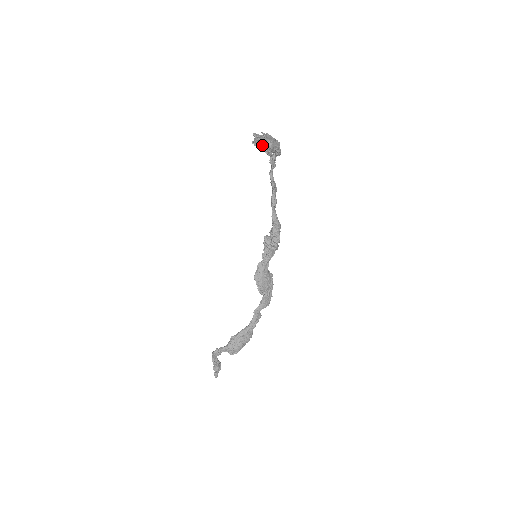
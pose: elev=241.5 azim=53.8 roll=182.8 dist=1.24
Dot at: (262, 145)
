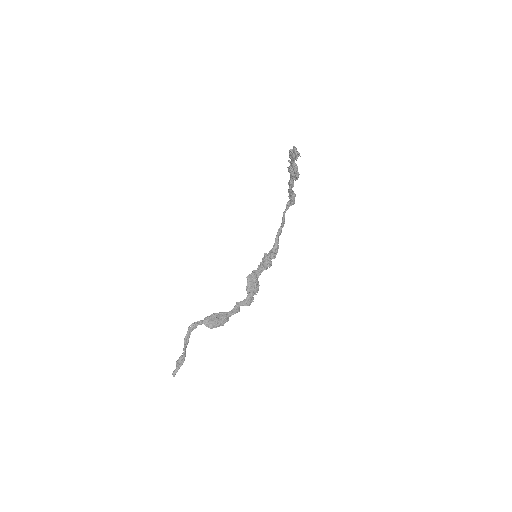
Dot at: (295, 148)
